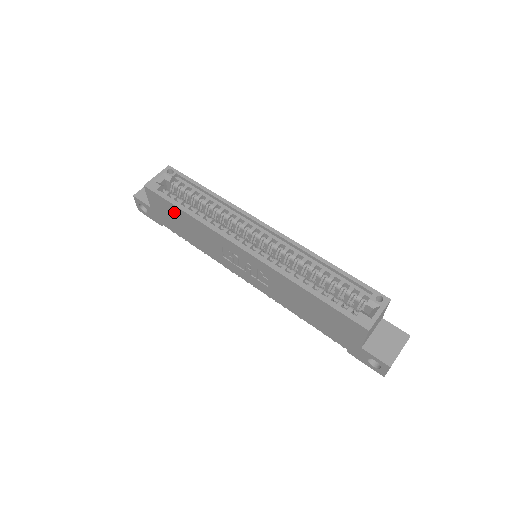
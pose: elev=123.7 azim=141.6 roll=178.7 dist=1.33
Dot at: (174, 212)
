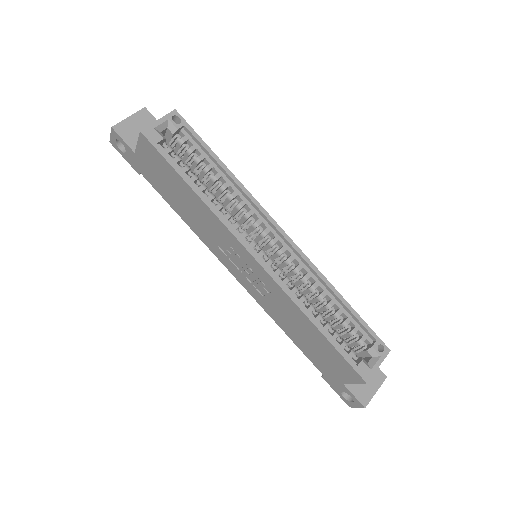
Dot at: (173, 178)
